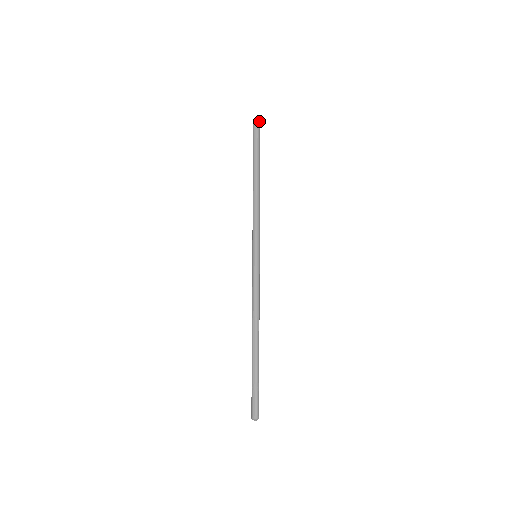
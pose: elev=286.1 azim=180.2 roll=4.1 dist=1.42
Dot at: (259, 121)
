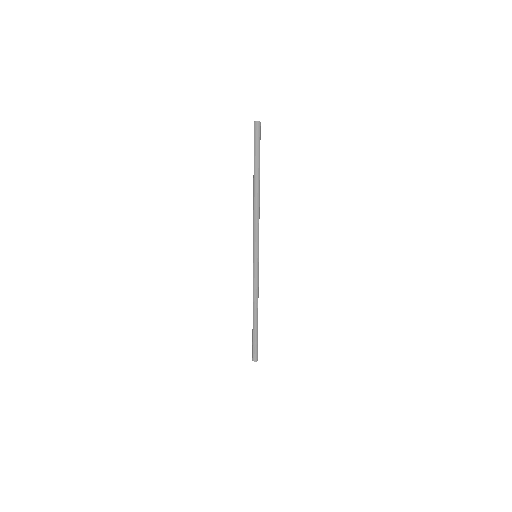
Dot at: (259, 125)
